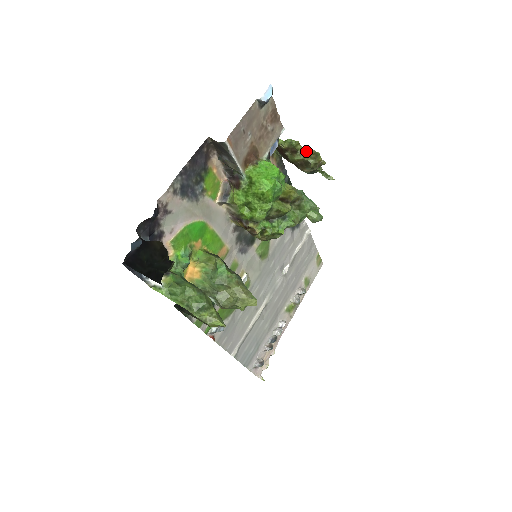
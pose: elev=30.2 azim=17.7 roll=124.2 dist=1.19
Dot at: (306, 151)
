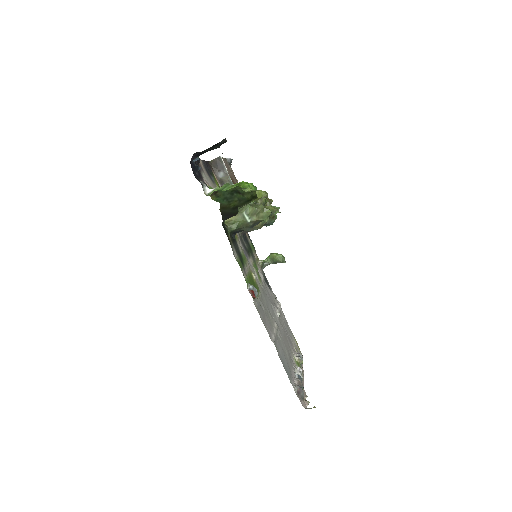
Dot at: occluded
